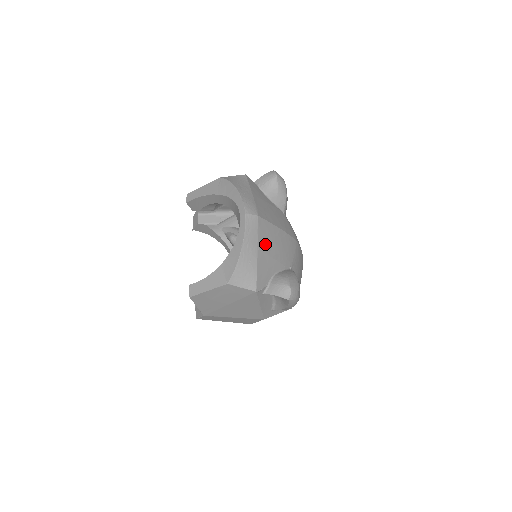
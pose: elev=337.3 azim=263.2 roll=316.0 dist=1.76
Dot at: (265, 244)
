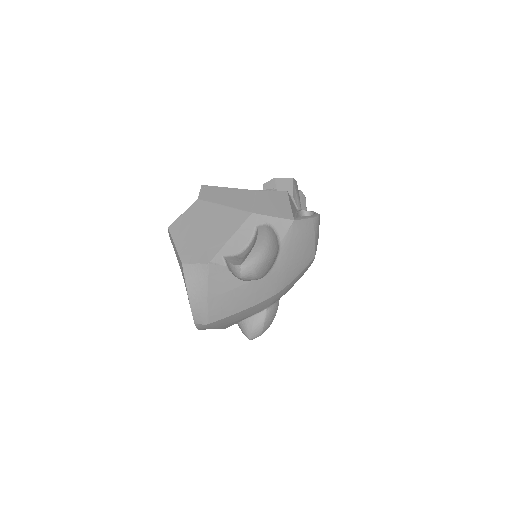
Dot at: (224, 324)
